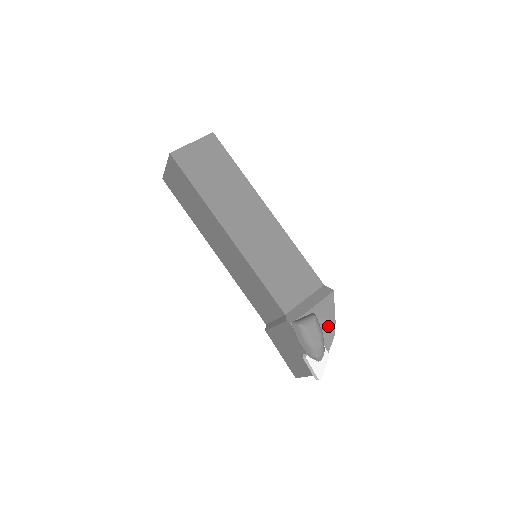
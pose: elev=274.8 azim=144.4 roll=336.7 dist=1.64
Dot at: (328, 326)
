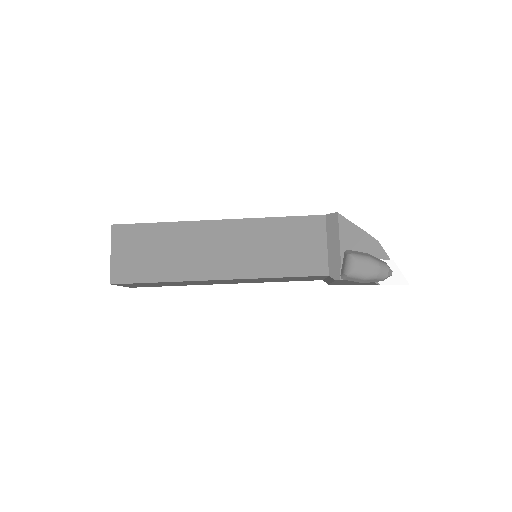
Dot at: (366, 243)
